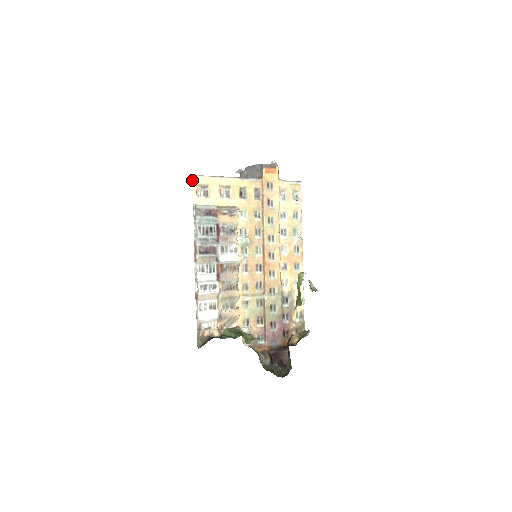
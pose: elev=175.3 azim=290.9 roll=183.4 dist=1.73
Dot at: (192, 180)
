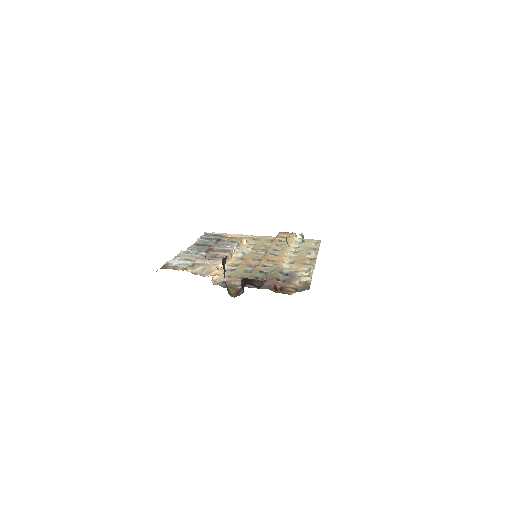
Dot at: occluded
